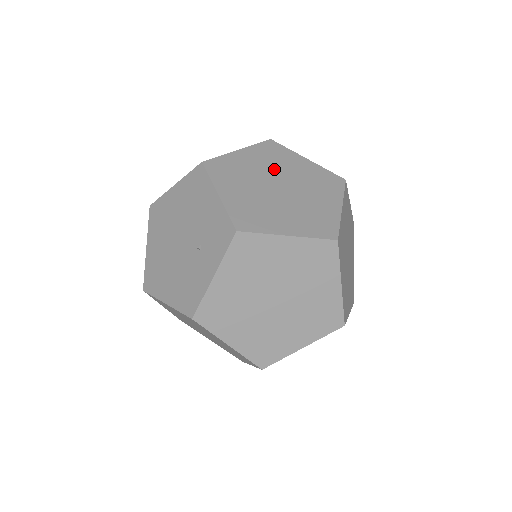
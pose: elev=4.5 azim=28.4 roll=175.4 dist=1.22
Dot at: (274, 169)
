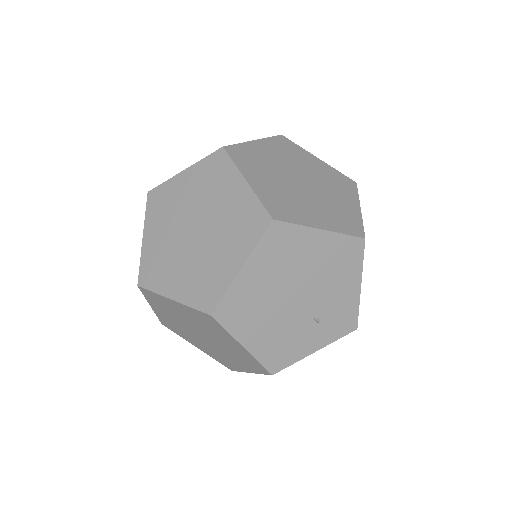
Dot at: occluded
